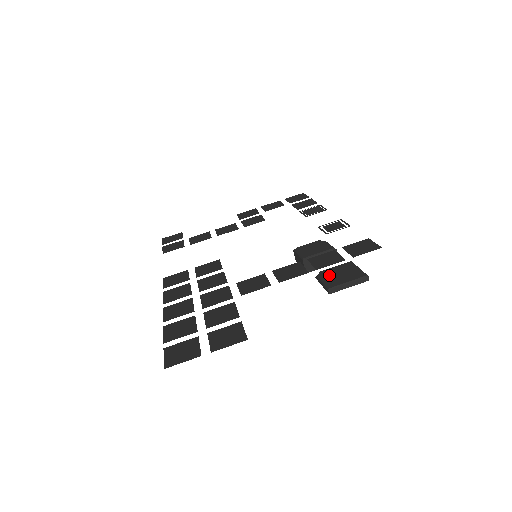
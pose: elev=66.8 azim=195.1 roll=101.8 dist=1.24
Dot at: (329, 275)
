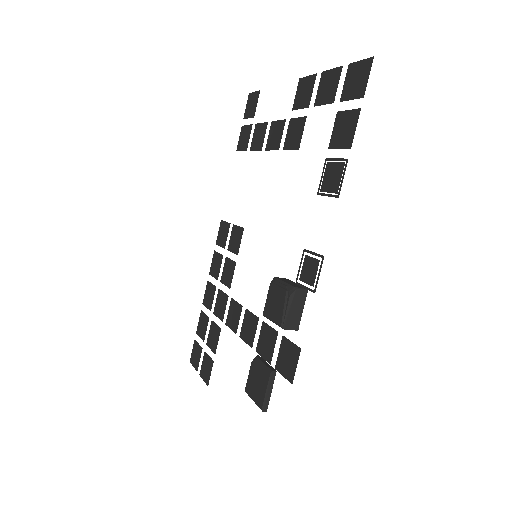
Dot at: (253, 373)
